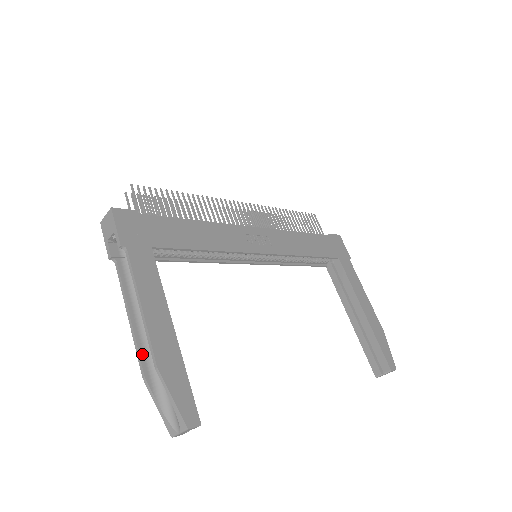
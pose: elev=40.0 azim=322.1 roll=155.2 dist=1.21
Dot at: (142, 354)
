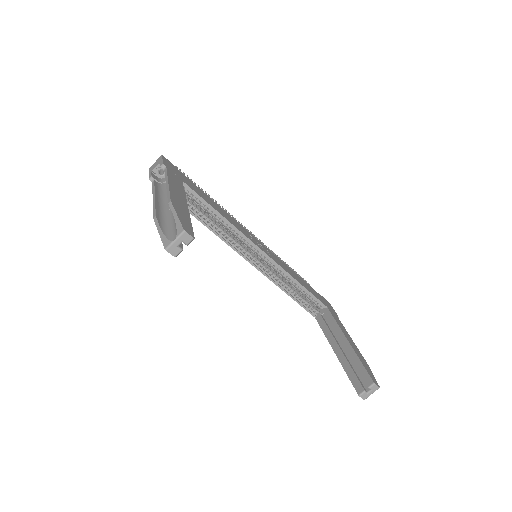
Dot at: (157, 210)
